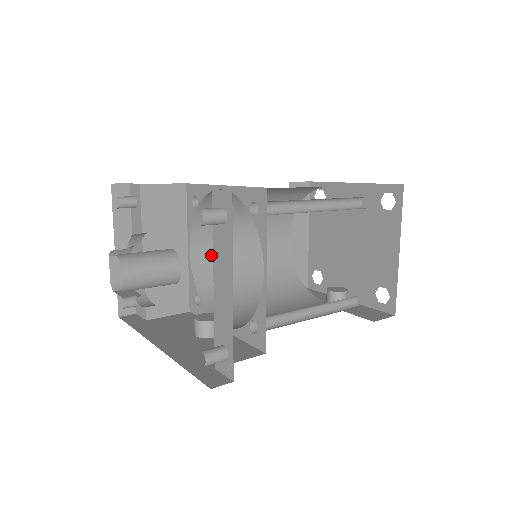
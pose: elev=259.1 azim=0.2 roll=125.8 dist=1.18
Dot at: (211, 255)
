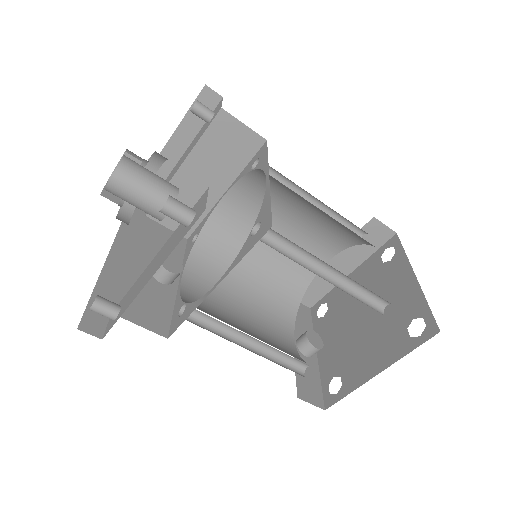
Dot at: (240, 215)
